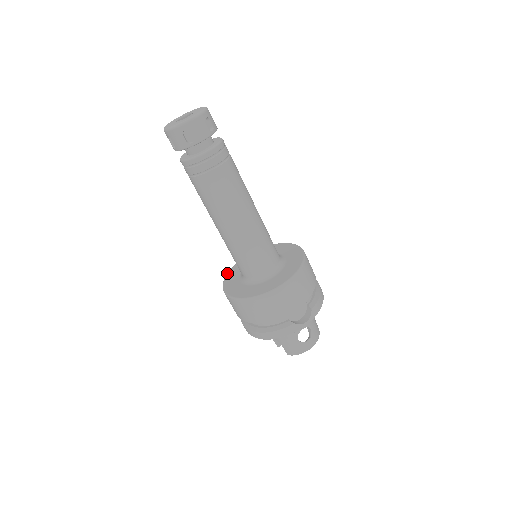
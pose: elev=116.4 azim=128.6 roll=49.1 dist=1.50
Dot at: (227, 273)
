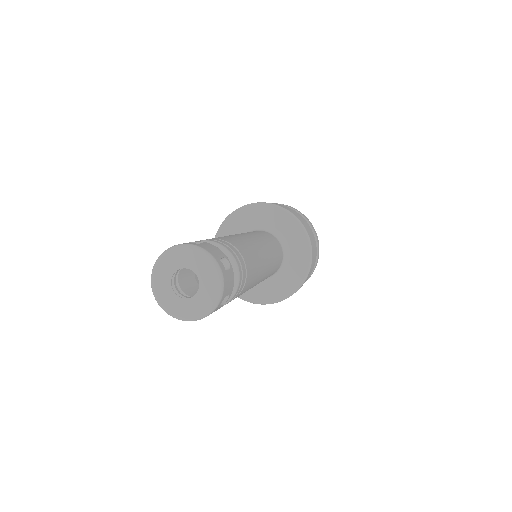
Dot at: (218, 230)
